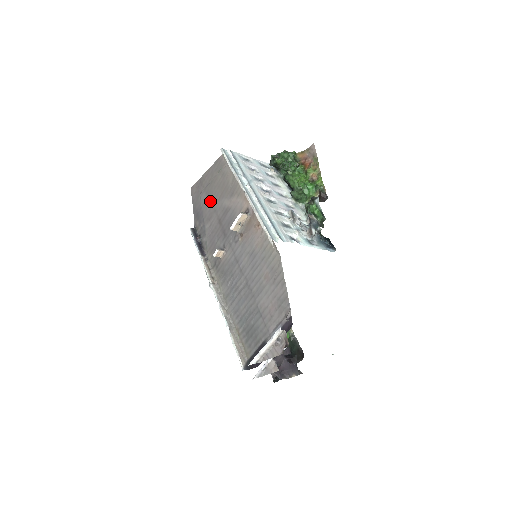
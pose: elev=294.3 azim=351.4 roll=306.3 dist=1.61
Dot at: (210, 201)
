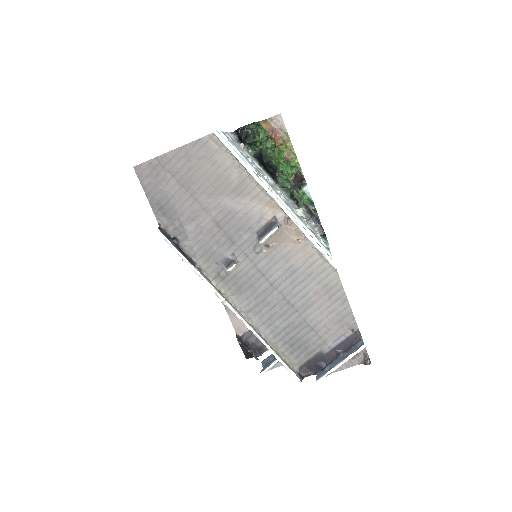
Dot at: (190, 195)
